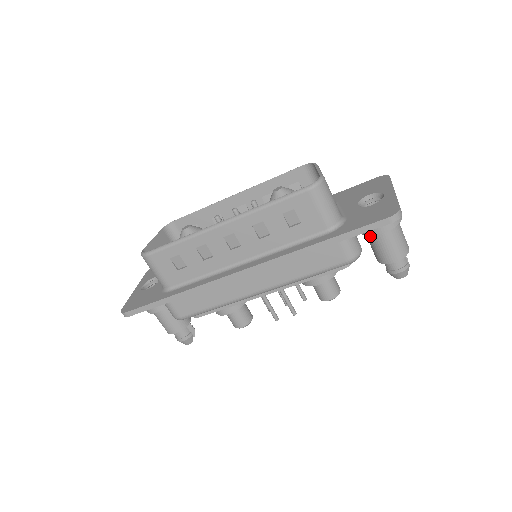
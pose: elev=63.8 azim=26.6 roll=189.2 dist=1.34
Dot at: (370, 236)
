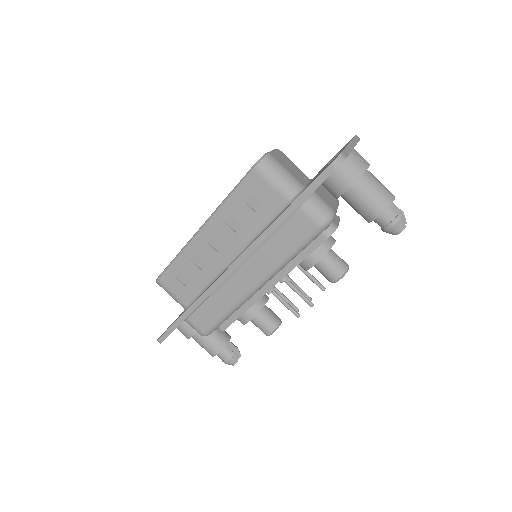
Dot at: (344, 197)
